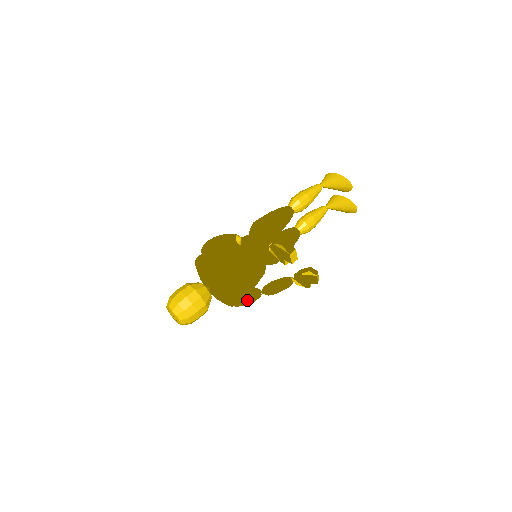
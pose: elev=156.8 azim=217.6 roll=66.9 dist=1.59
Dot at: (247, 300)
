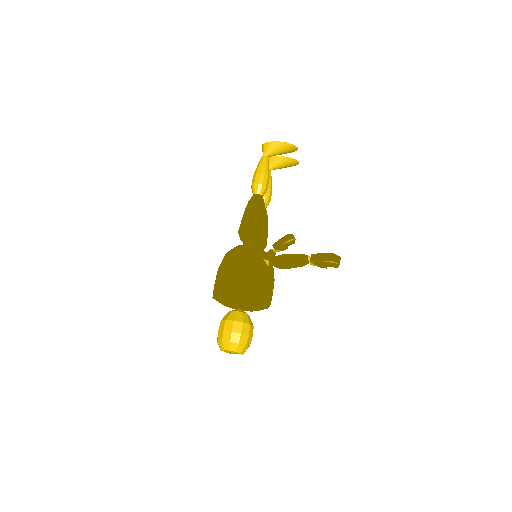
Dot at: occluded
